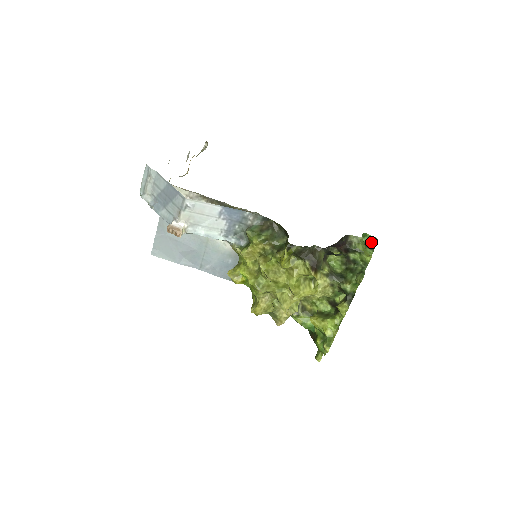
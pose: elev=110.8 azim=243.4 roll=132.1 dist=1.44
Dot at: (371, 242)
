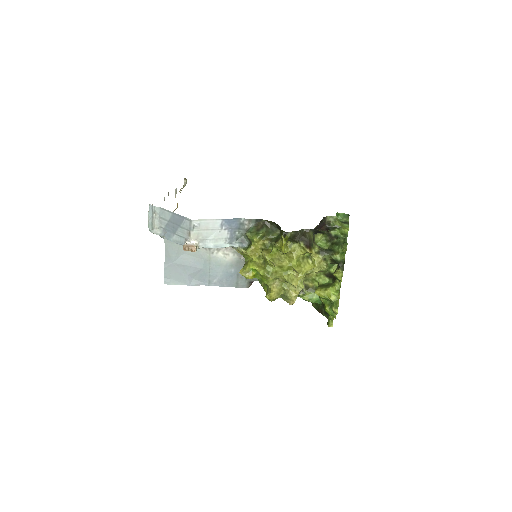
Dot at: (344, 219)
